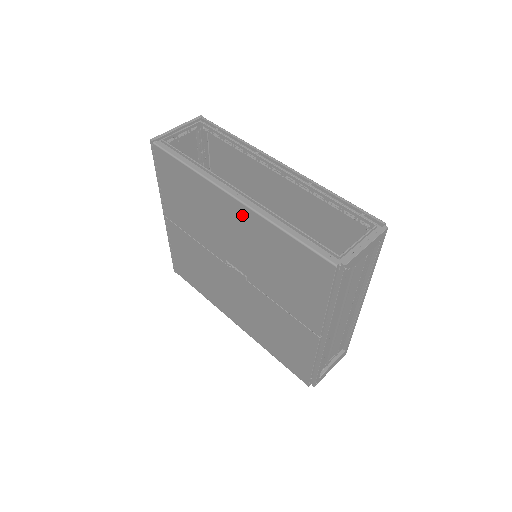
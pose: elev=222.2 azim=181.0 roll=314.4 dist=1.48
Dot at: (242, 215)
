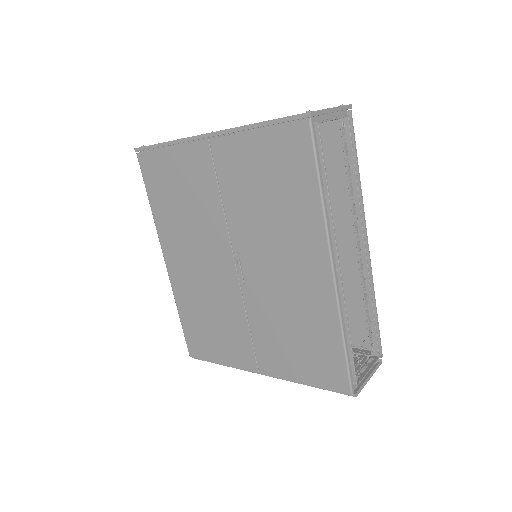
Dot at: (320, 284)
